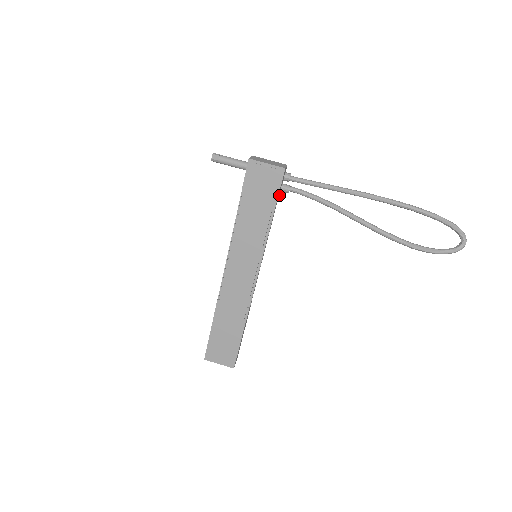
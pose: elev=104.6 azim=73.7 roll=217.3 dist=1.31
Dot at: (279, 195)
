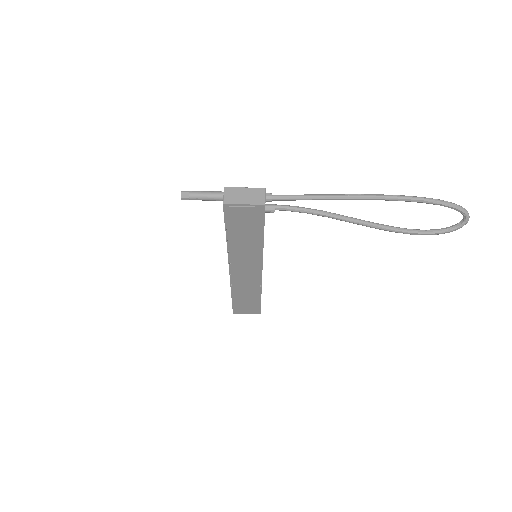
Dot at: occluded
